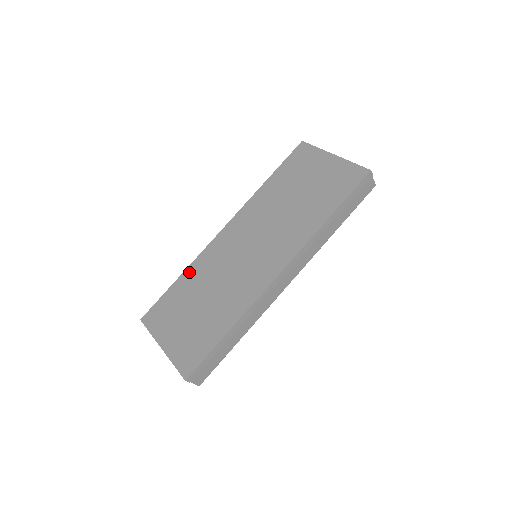
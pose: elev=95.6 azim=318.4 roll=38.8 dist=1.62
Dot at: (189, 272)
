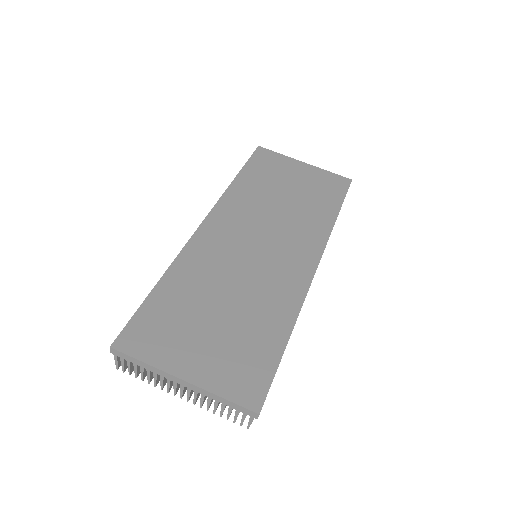
Dot at: (176, 273)
